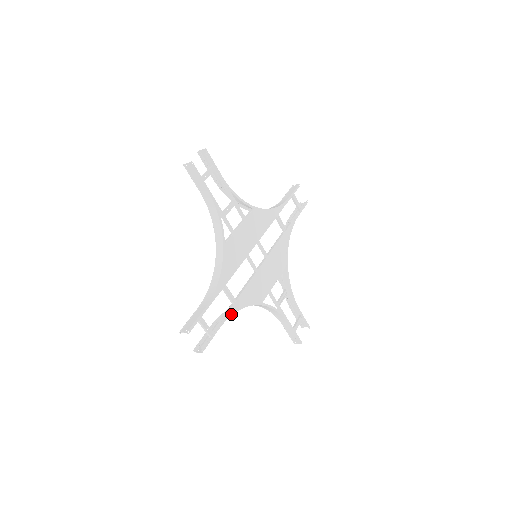
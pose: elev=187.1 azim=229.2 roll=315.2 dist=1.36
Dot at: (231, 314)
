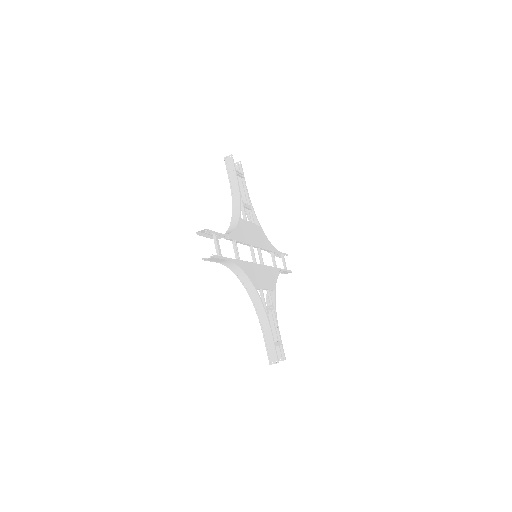
Dot at: (235, 263)
